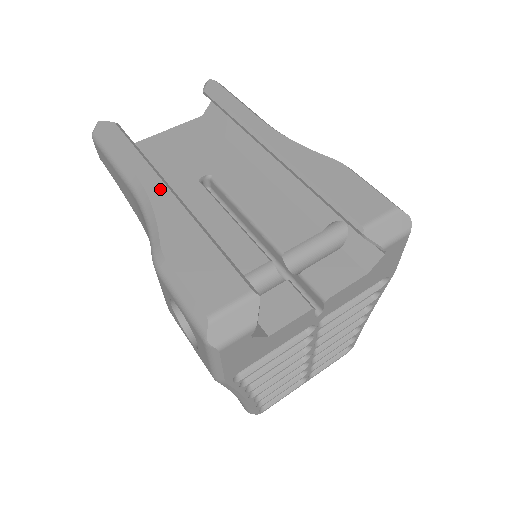
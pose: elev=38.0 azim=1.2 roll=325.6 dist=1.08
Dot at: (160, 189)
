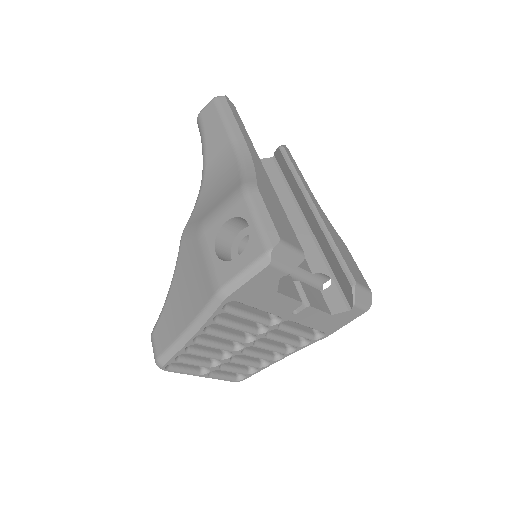
Dot at: (258, 160)
